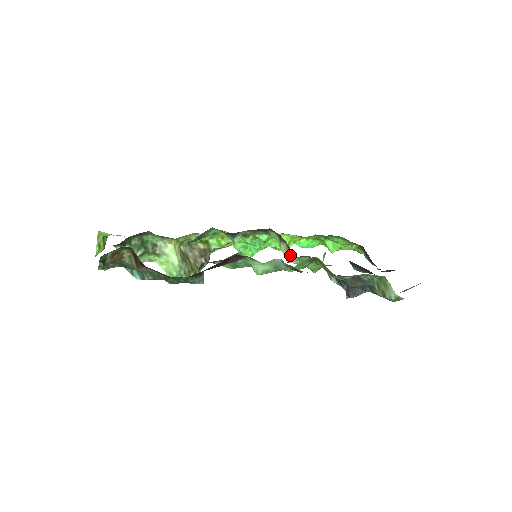
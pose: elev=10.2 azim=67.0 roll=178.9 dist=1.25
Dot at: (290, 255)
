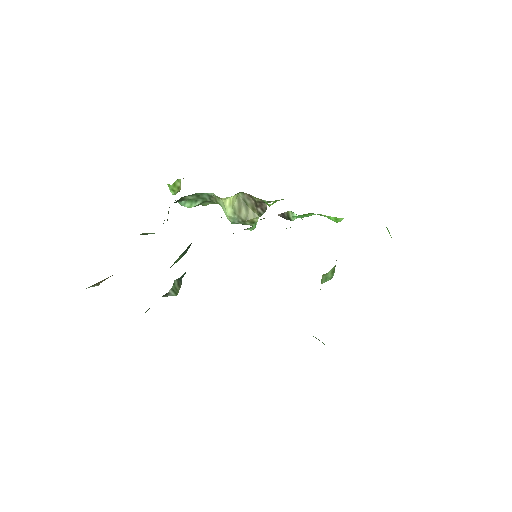
Dot at: occluded
